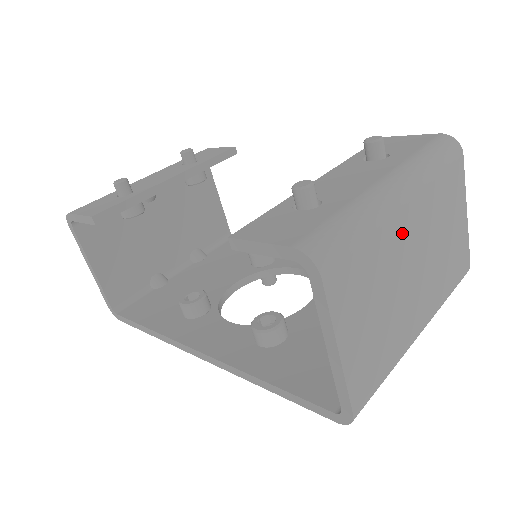
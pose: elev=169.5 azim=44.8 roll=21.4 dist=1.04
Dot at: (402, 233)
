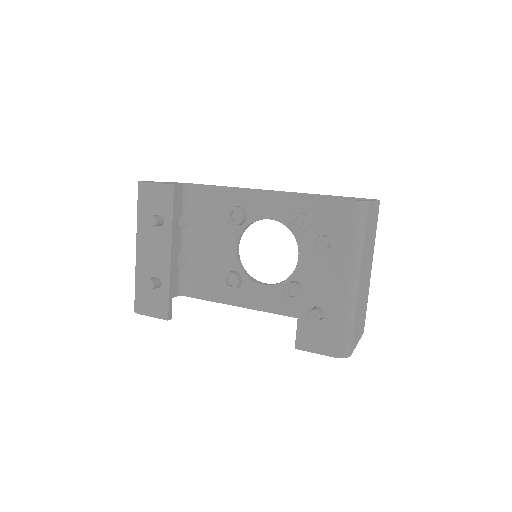
Dot at: (361, 286)
